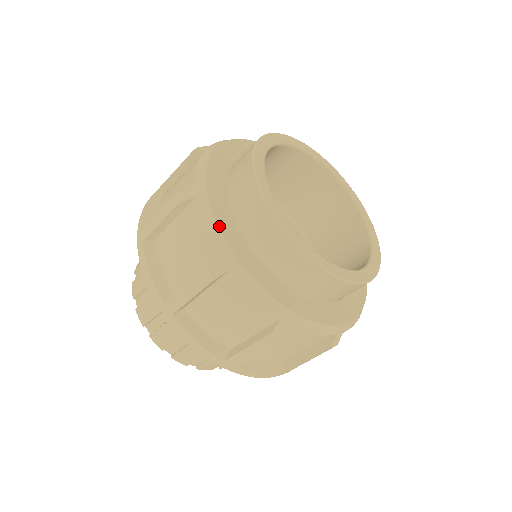
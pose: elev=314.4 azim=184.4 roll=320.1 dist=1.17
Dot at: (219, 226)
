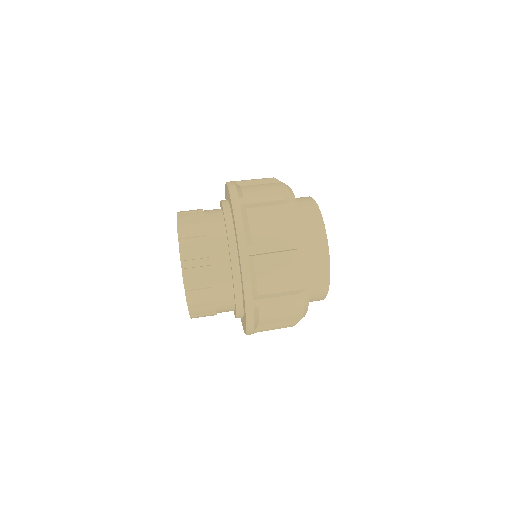
Dot at: occluded
